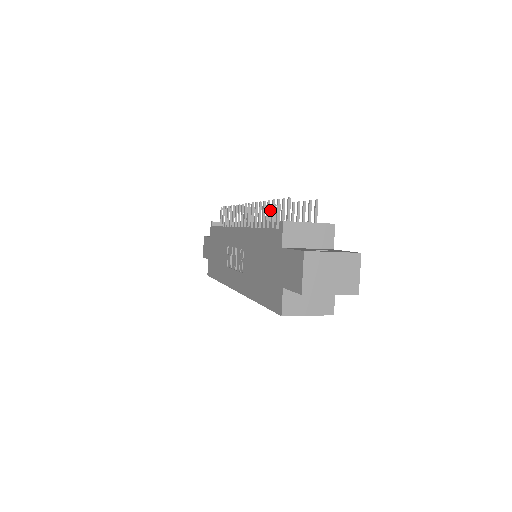
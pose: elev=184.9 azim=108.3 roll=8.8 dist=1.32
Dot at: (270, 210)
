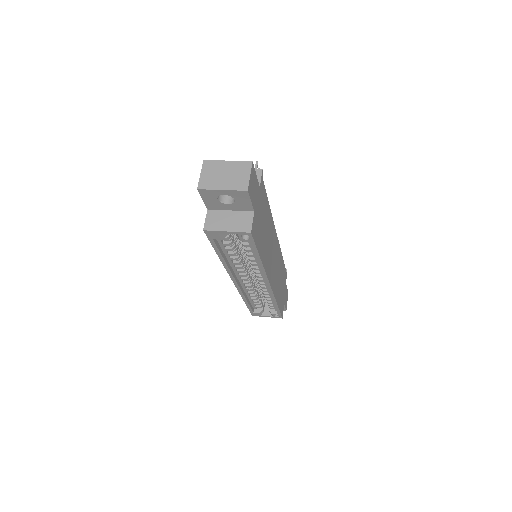
Dot at: occluded
